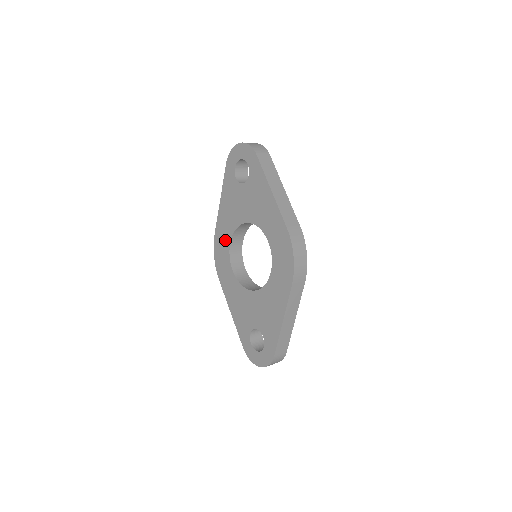
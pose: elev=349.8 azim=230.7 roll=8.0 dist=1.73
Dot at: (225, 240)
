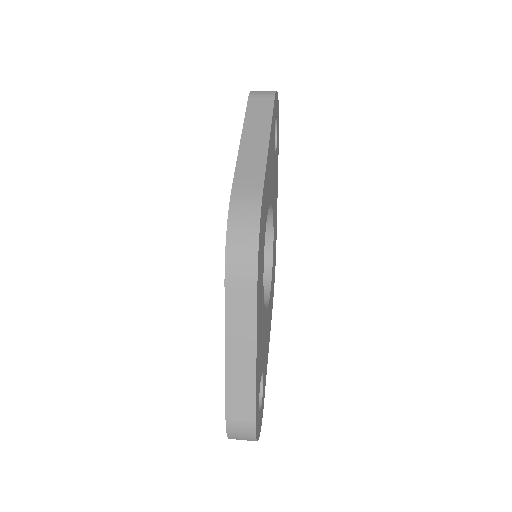
Dot at: occluded
